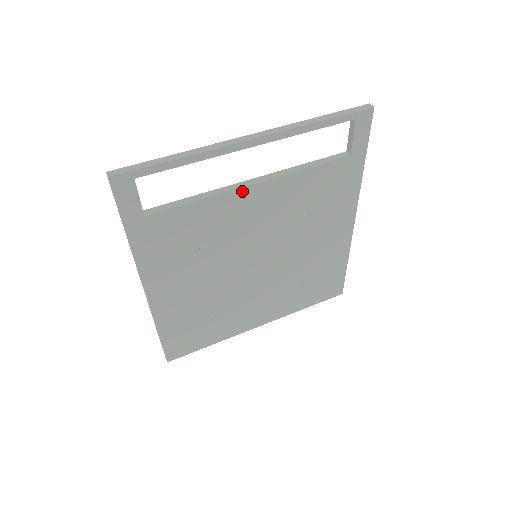
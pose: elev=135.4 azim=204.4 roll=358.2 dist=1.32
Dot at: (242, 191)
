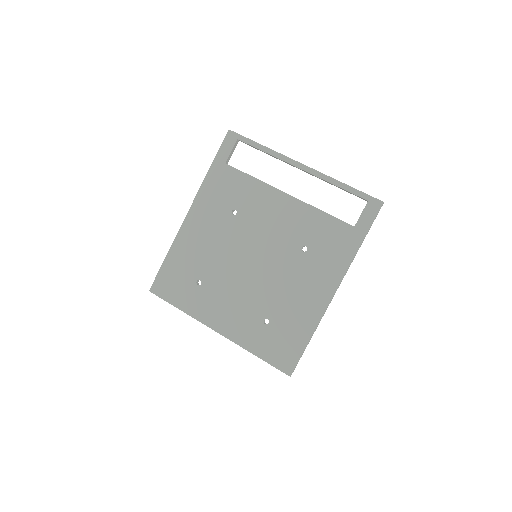
Dot at: (278, 193)
